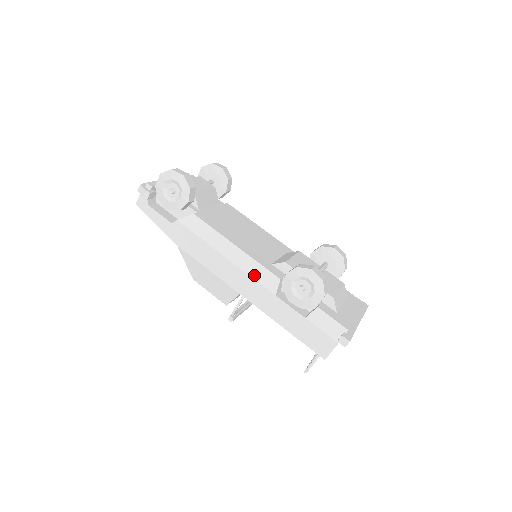
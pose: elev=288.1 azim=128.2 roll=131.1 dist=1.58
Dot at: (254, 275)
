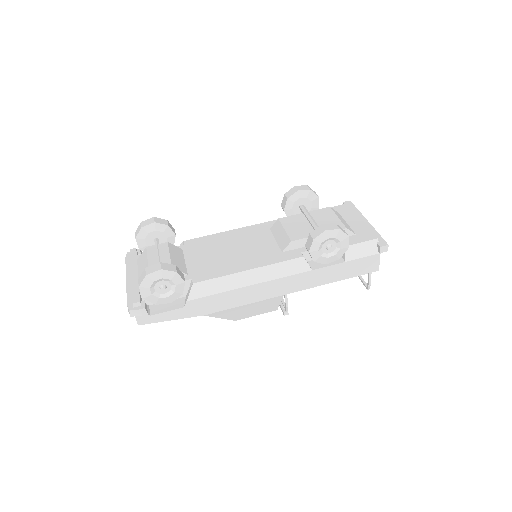
Dot at: (284, 274)
